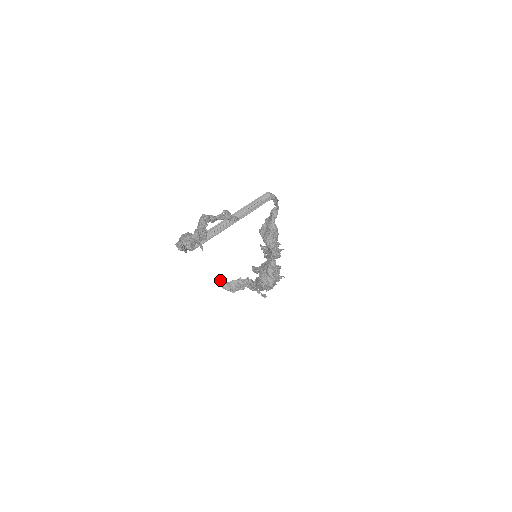
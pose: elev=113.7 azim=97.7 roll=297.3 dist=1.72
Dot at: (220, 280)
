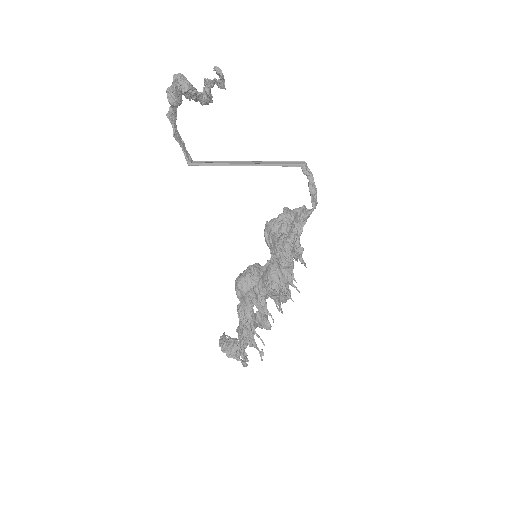
Dot at: (224, 332)
